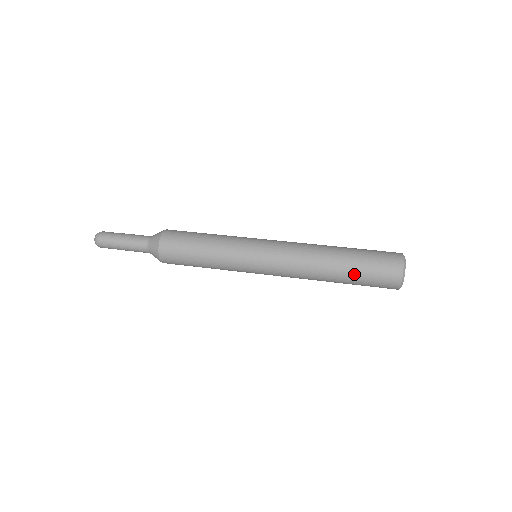
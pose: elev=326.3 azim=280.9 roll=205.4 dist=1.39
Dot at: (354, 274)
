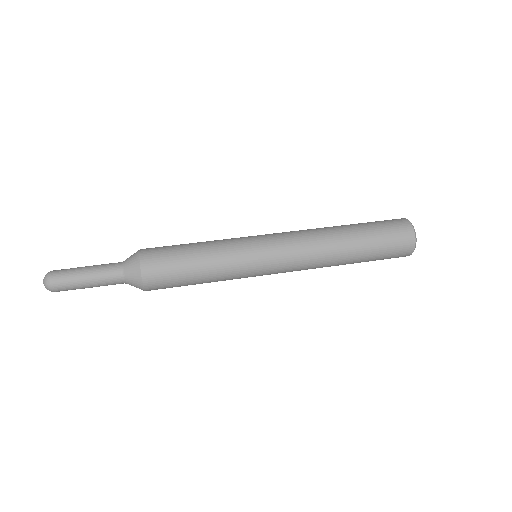
Dot at: (367, 259)
